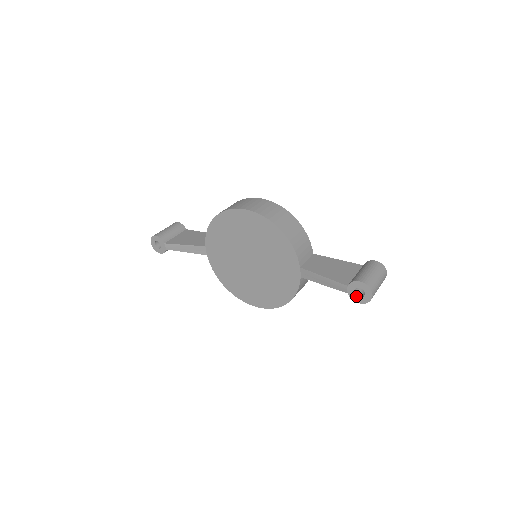
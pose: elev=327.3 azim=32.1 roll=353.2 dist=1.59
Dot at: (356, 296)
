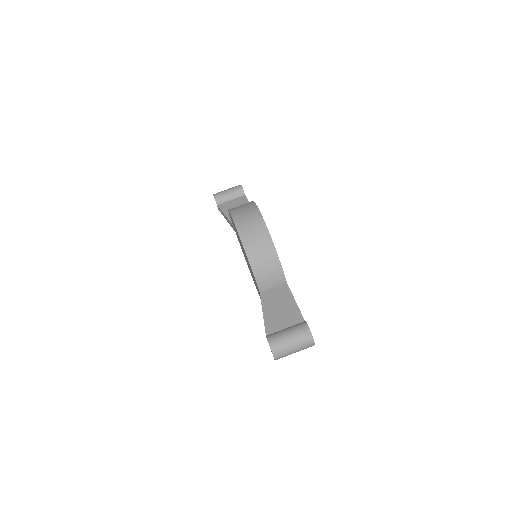
Dot at: occluded
